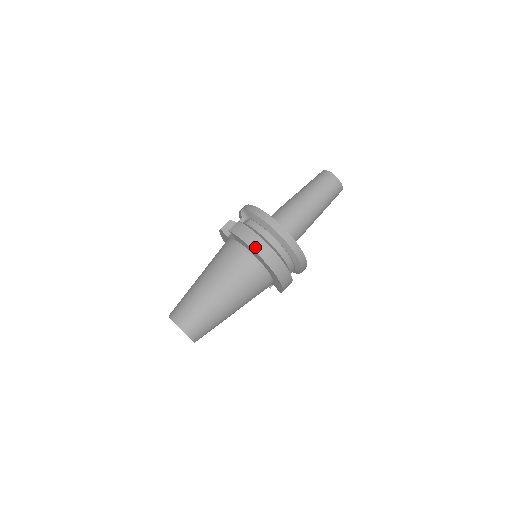
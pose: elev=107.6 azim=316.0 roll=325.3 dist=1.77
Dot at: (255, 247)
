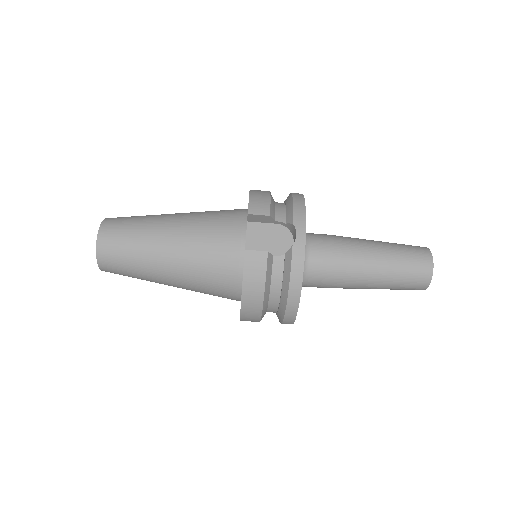
Dot at: (246, 303)
